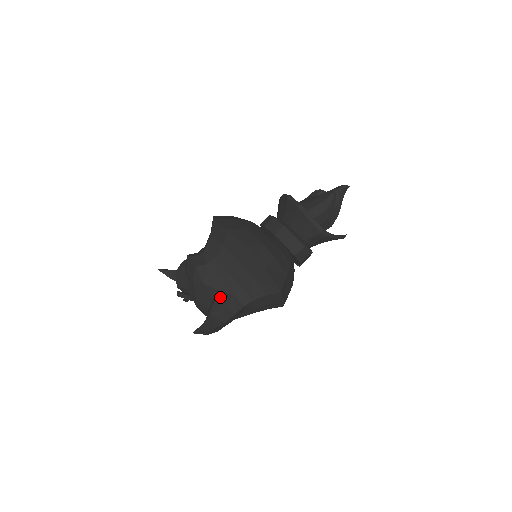
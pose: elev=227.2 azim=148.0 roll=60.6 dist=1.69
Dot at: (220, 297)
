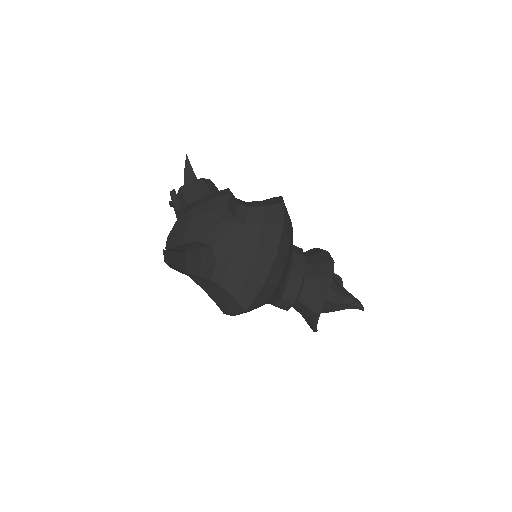
Dot at: (208, 251)
